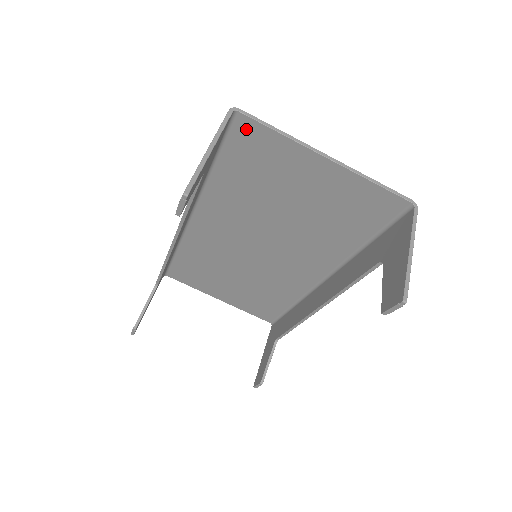
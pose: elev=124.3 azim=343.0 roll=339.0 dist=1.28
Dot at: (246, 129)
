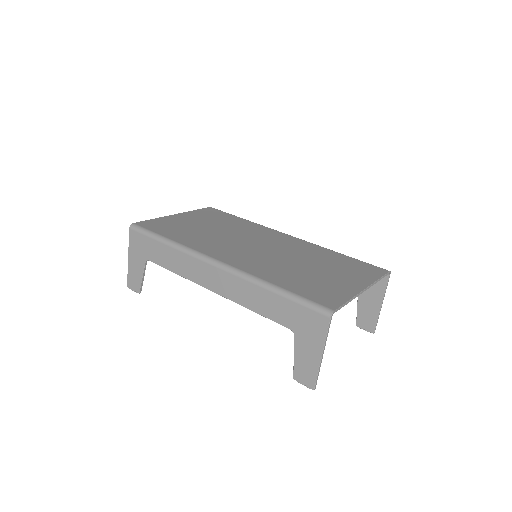
Dot at: occluded
